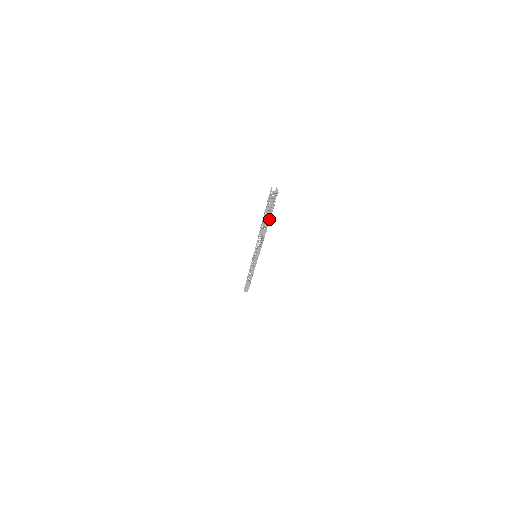
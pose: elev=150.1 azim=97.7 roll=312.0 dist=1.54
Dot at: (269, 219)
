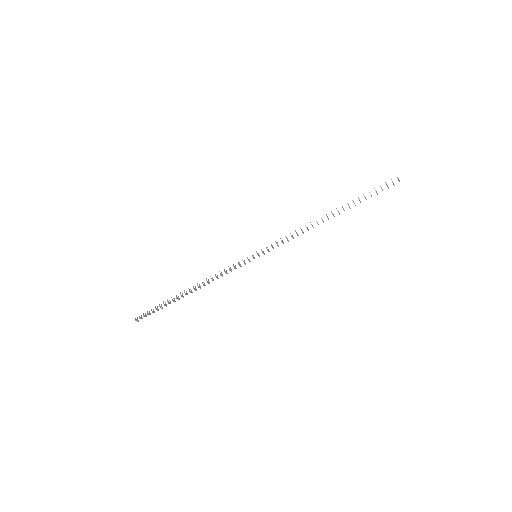
Dot at: (350, 208)
